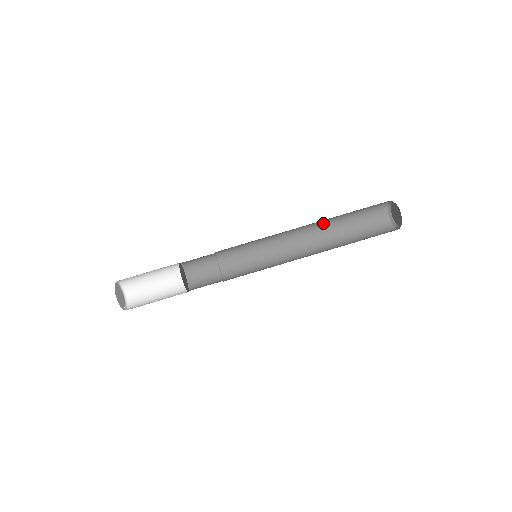
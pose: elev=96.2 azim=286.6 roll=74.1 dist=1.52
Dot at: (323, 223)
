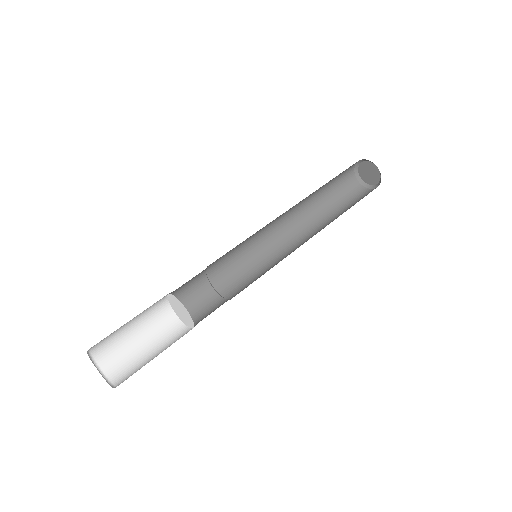
Dot at: (306, 200)
